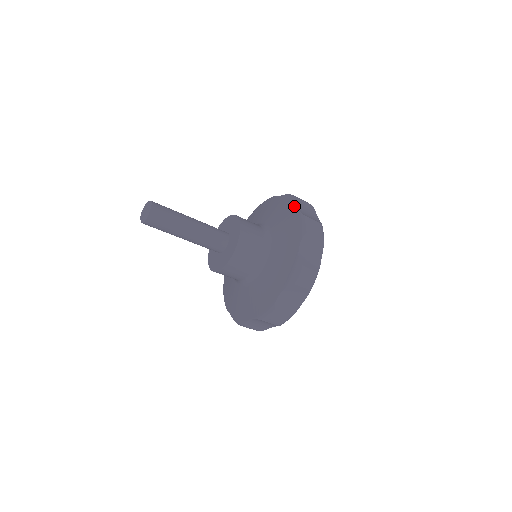
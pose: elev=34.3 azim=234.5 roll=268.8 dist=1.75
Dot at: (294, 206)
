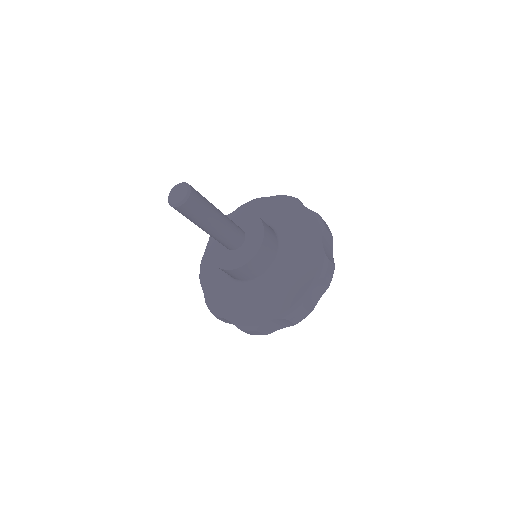
Dot at: (300, 204)
